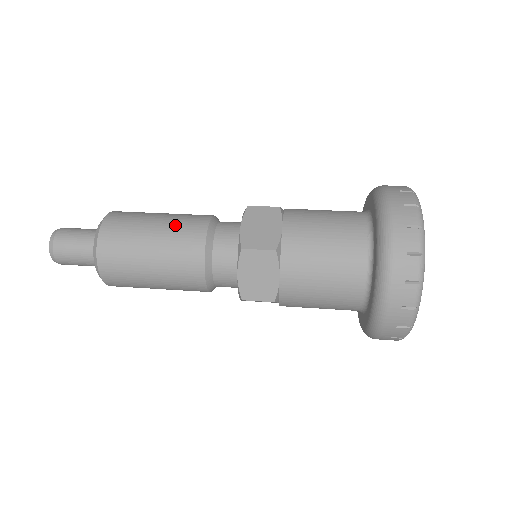
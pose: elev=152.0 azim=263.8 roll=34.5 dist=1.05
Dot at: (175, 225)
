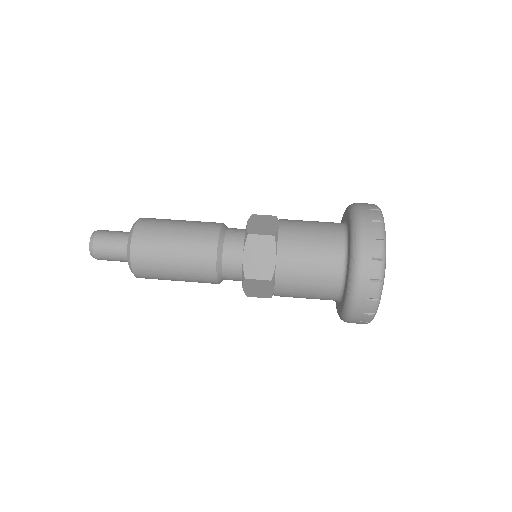
Dot at: (190, 249)
